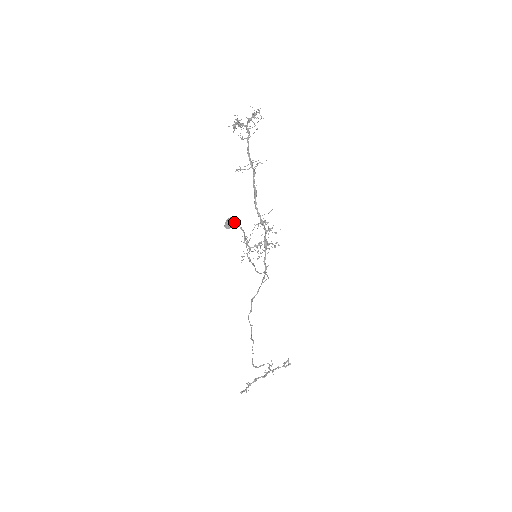
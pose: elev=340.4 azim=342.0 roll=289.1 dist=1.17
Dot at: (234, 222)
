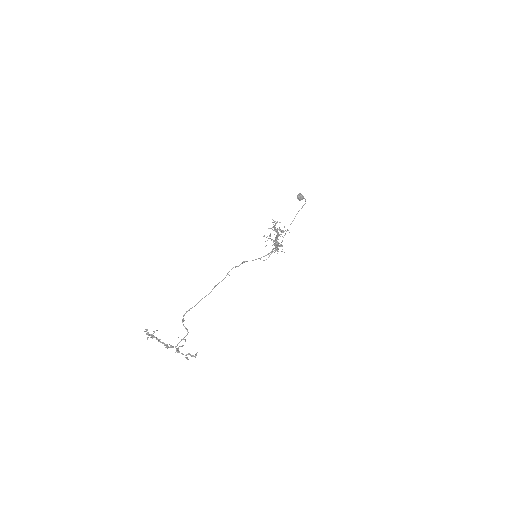
Dot at: occluded
